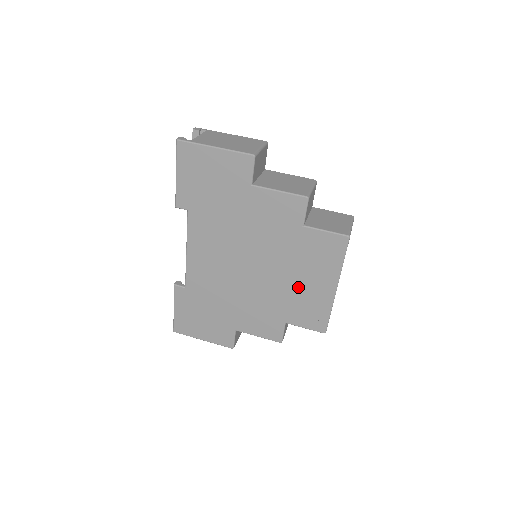
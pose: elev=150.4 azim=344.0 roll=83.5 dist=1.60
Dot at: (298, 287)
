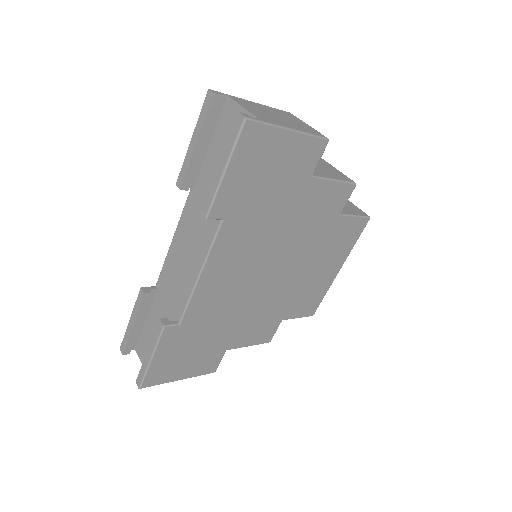
Dot at: (309, 279)
